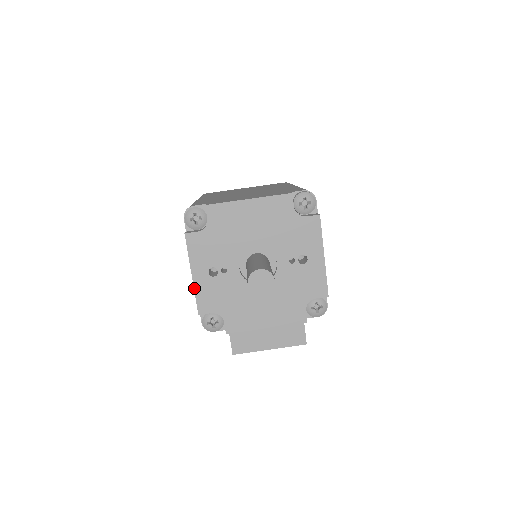
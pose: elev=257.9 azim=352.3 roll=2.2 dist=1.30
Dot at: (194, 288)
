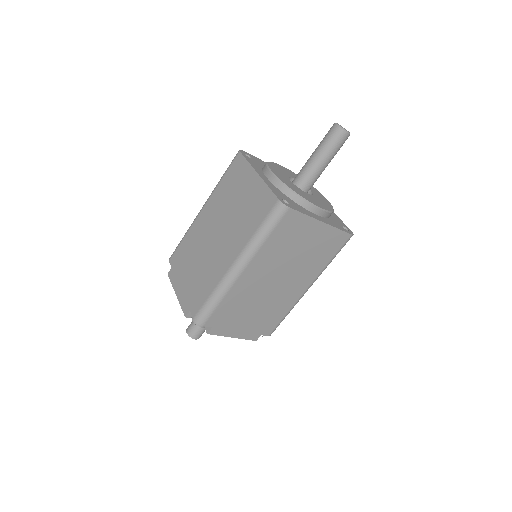
Dot at: occluded
